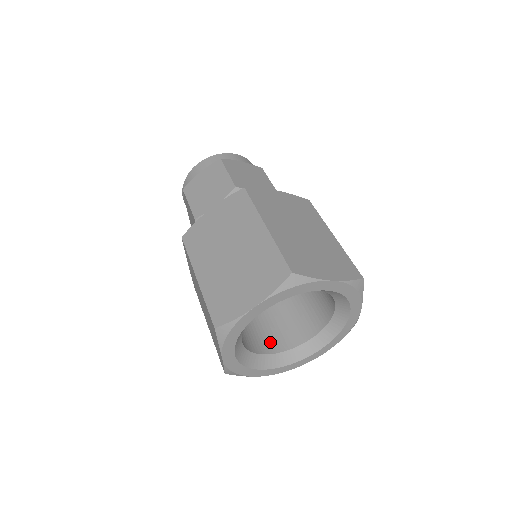
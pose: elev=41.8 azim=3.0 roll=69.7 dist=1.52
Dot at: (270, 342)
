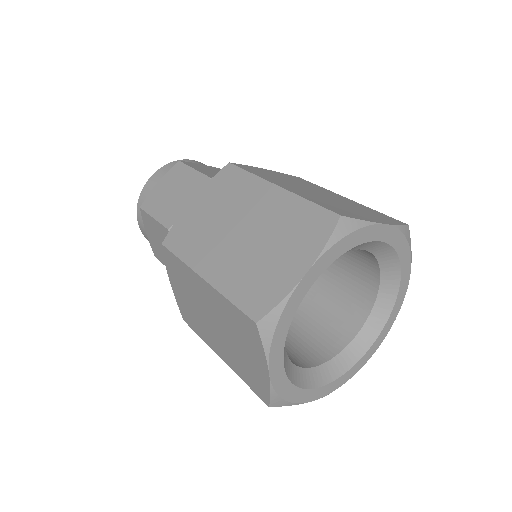
Dot at: (309, 353)
